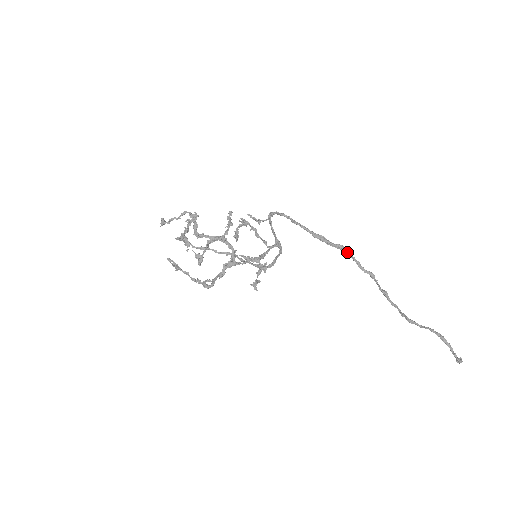
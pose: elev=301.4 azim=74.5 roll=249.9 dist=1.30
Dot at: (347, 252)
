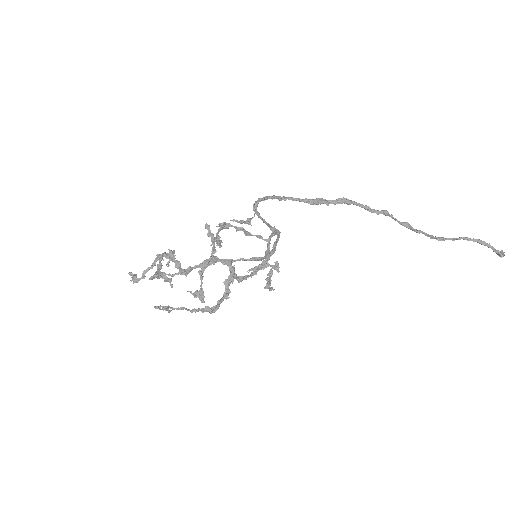
Dot at: (351, 202)
